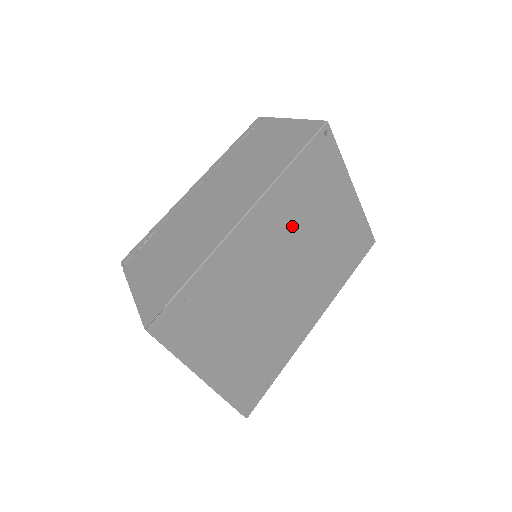
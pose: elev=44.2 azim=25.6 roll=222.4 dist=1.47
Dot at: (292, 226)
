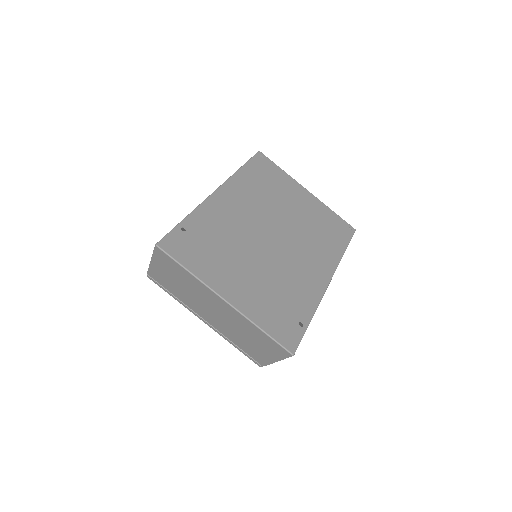
Dot at: (261, 203)
